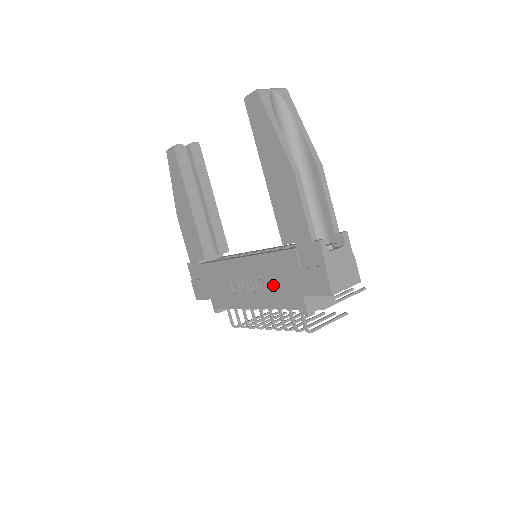
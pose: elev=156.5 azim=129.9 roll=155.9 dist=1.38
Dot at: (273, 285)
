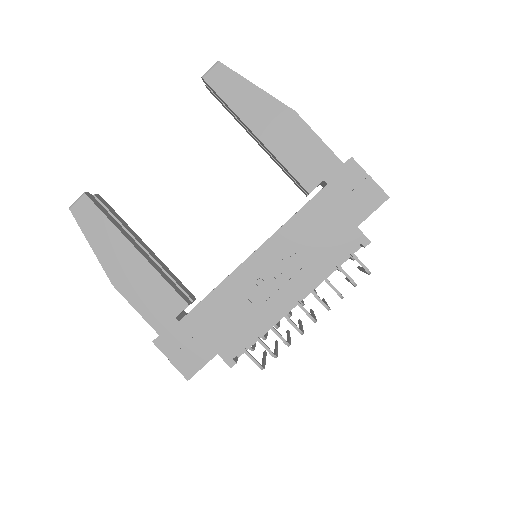
Dot at: (314, 247)
